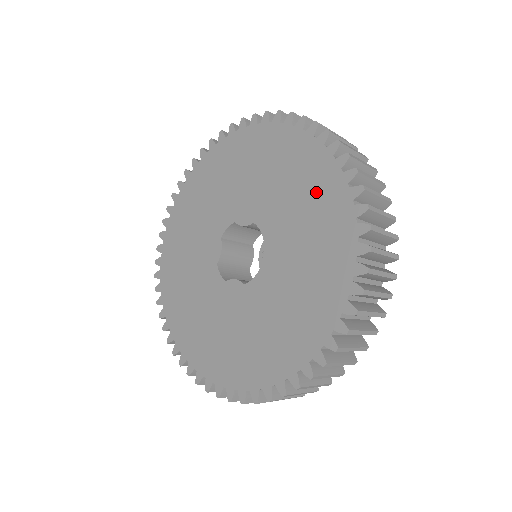
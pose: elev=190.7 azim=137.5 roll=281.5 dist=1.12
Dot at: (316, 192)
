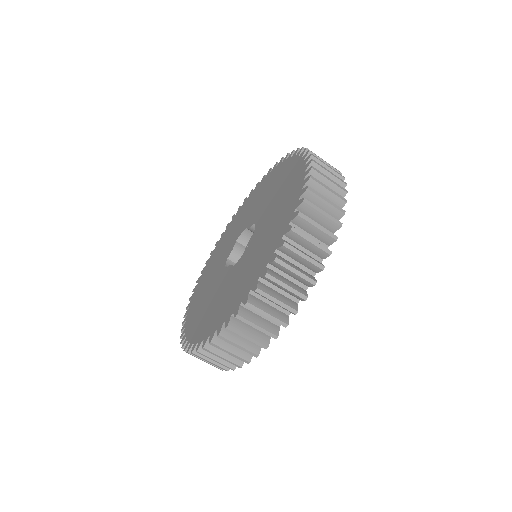
Dot at: (289, 190)
